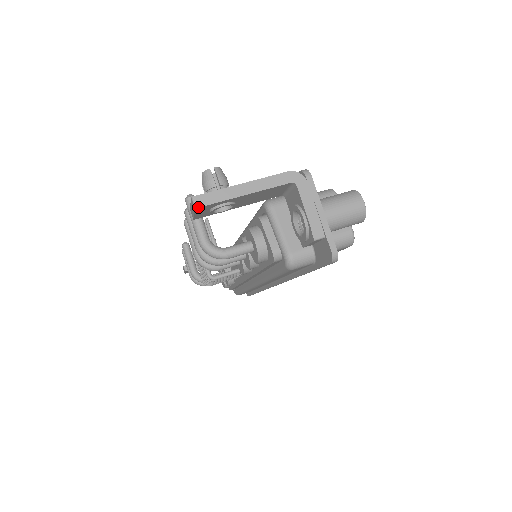
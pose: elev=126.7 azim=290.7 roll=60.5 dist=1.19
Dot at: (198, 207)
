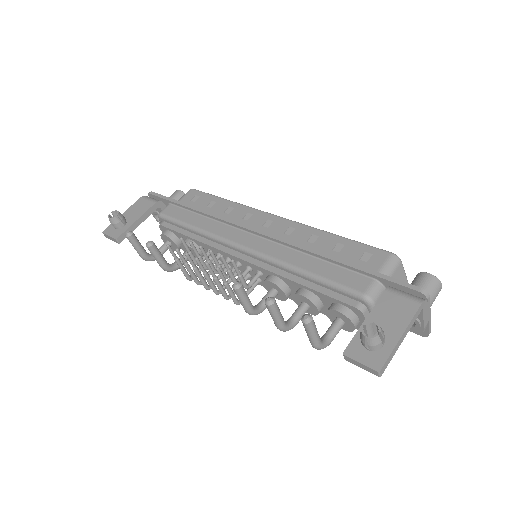
Dot at: occluded
